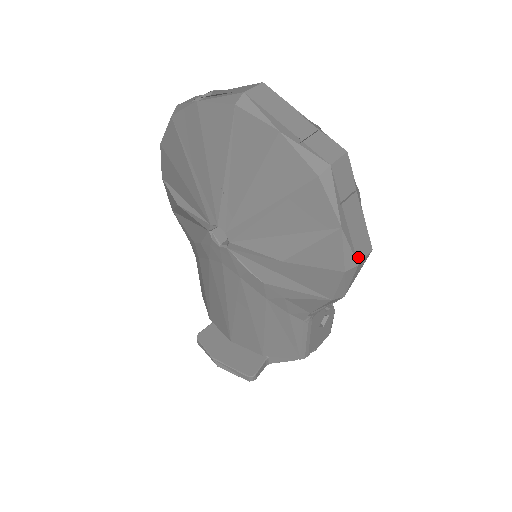
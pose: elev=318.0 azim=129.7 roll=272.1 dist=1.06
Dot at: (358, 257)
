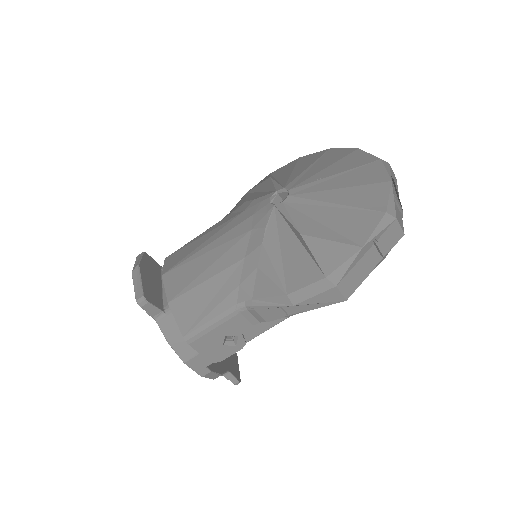
Dot at: (342, 283)
